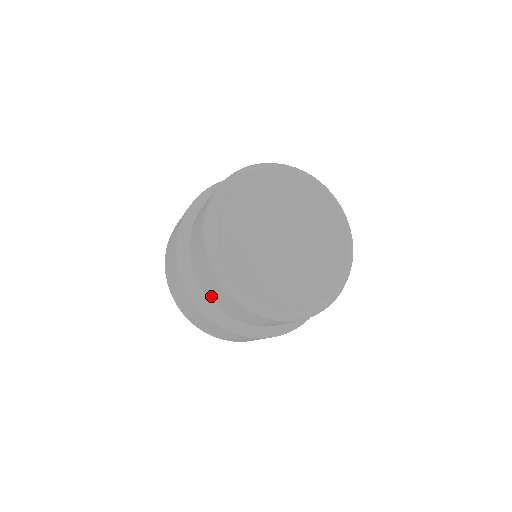
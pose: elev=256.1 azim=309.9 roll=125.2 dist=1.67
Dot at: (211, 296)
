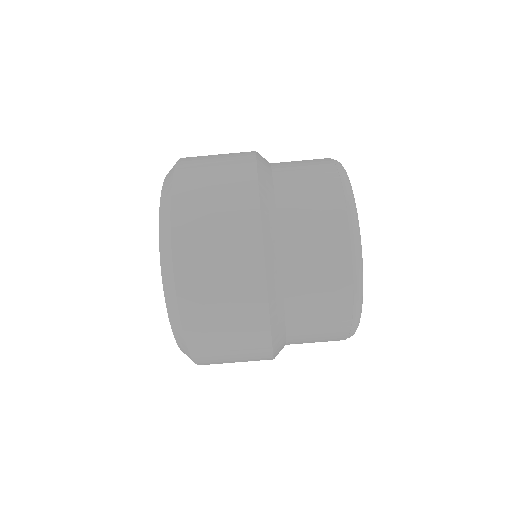
Dot at: (289, 188)
